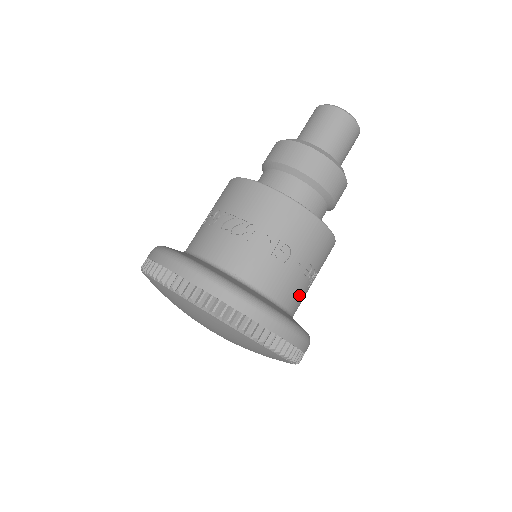
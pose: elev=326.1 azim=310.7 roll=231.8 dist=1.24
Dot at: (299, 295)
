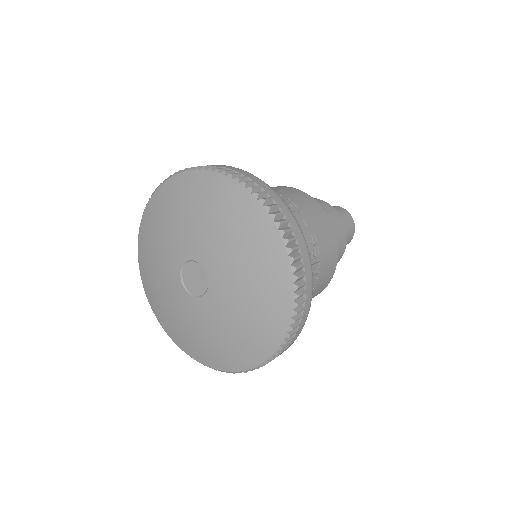
Dot at: occluded
